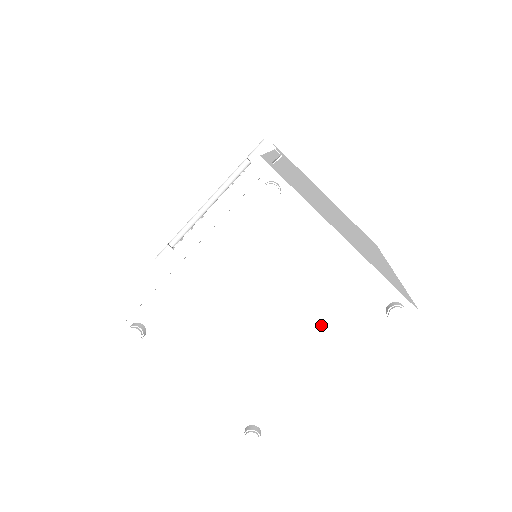
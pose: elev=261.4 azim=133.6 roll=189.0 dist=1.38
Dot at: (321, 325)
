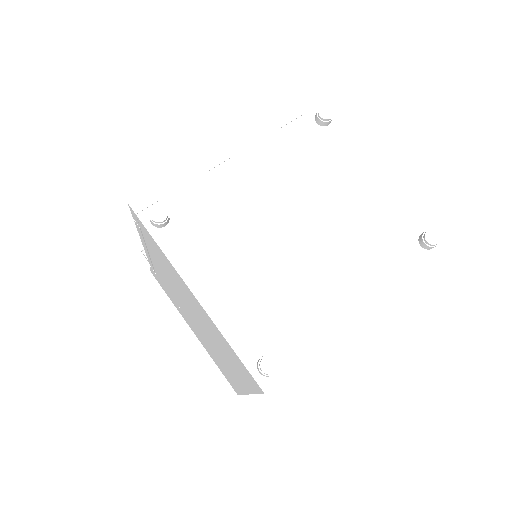
Dot at: (357, 244)
